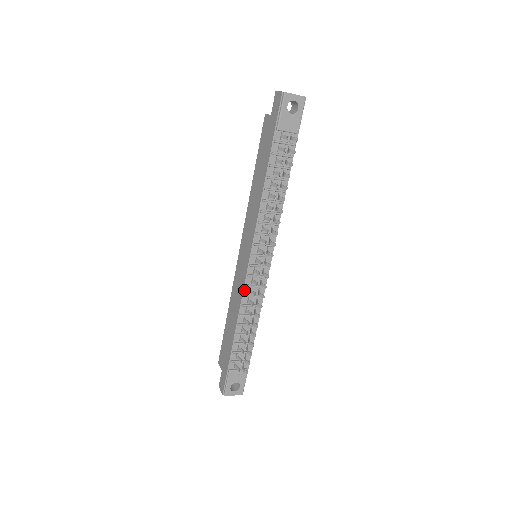
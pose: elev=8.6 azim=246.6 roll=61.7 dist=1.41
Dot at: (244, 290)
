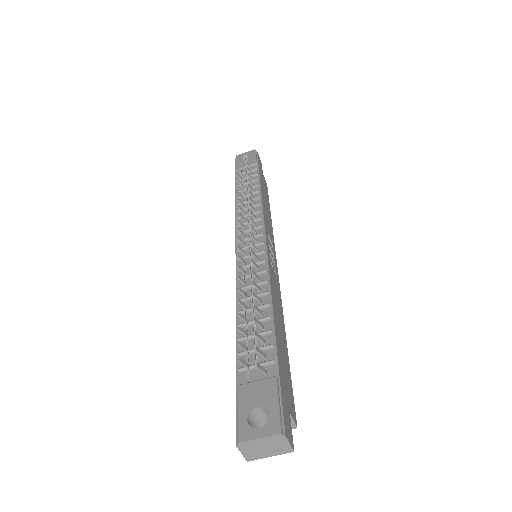
Dot at: (237, 276)
